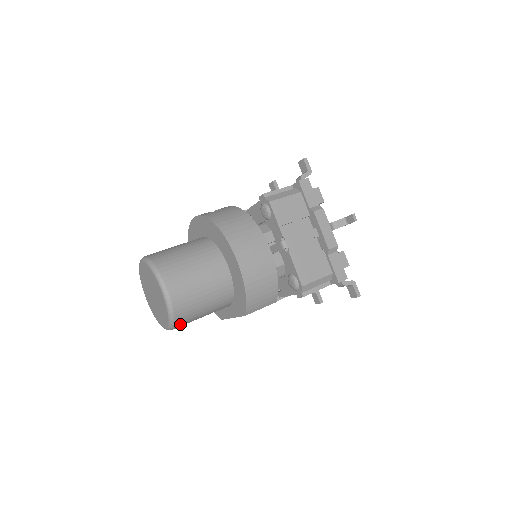
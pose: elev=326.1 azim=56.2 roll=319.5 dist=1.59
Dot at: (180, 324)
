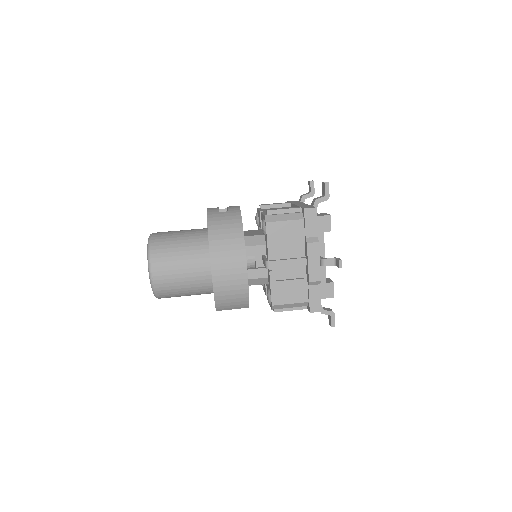
Dot at: (165, 297)
